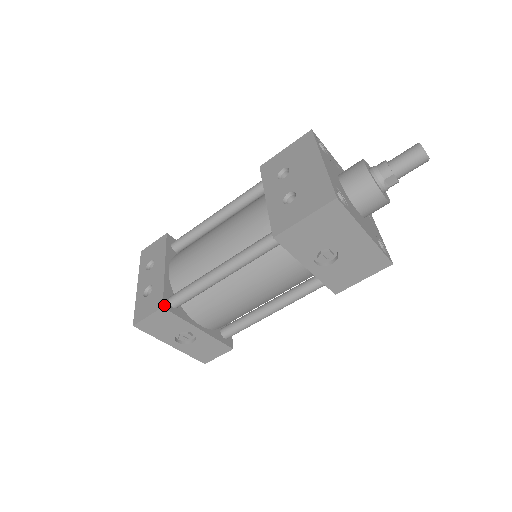
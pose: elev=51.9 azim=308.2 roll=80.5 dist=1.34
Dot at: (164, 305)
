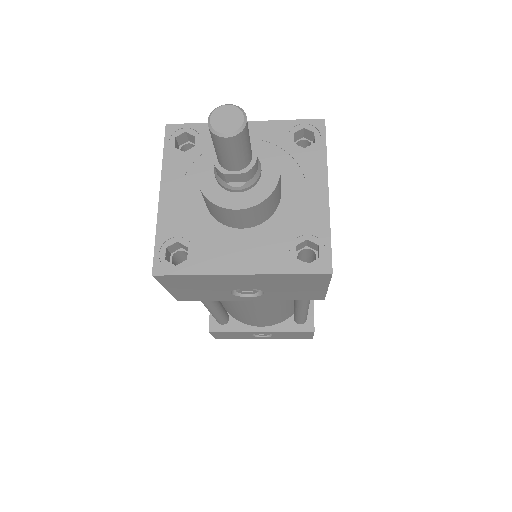
Dot at: (211, 328)
